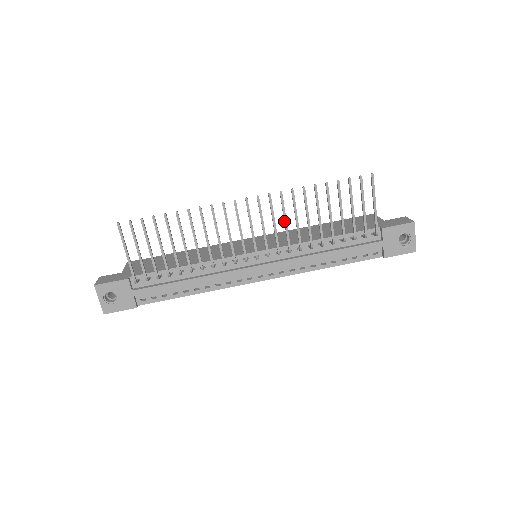
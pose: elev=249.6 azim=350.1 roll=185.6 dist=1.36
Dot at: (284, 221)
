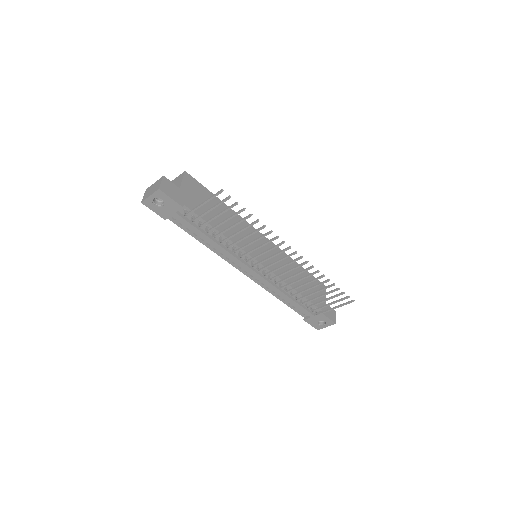
Dot at: (294, 275)
